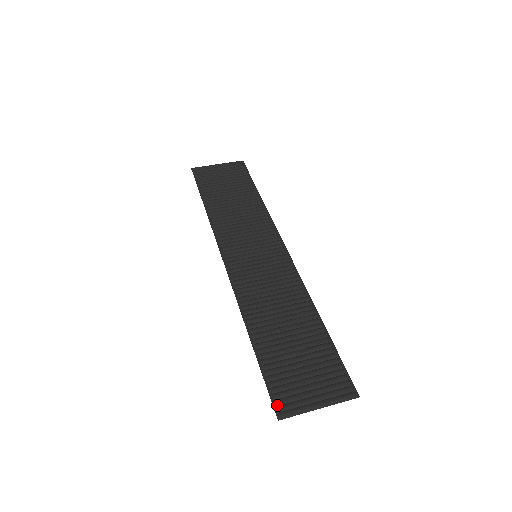
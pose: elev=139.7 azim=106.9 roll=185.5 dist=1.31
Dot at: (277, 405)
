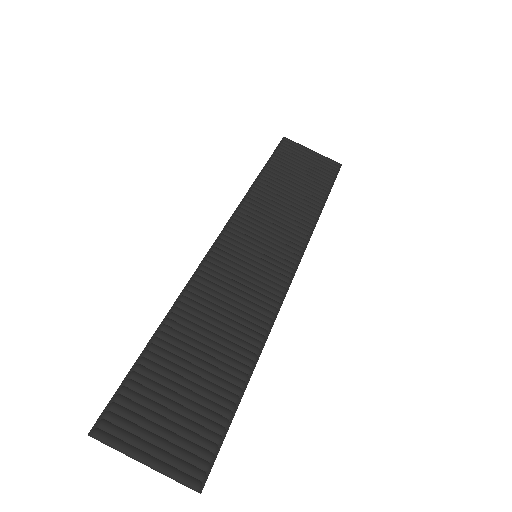
Dot at: (105, 418)
